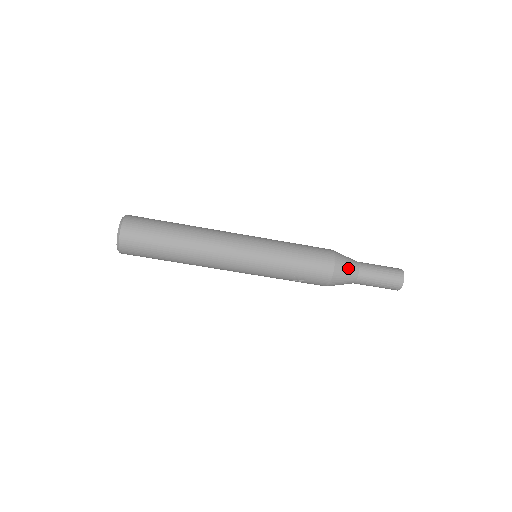
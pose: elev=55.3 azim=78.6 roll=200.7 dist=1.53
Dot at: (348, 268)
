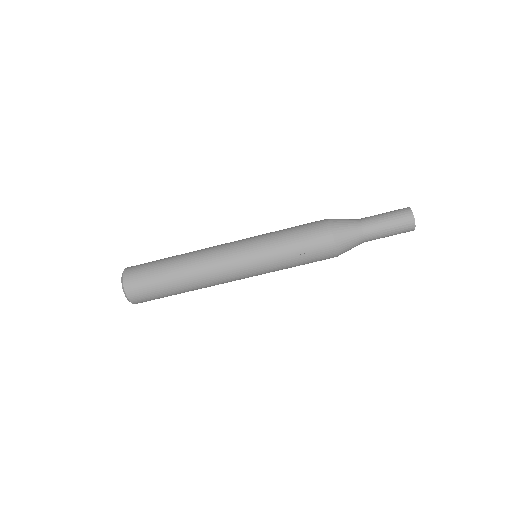
Dot at: (345, 221)
